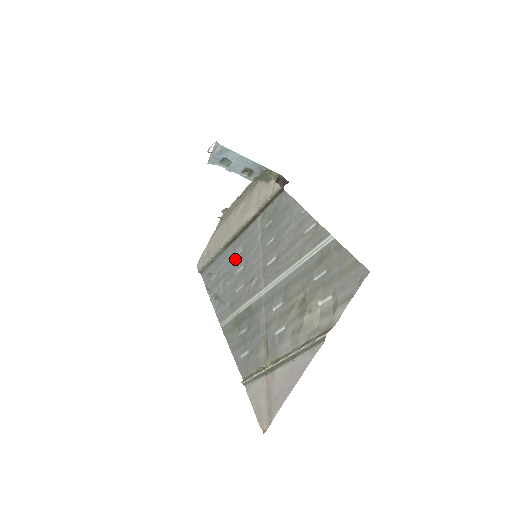
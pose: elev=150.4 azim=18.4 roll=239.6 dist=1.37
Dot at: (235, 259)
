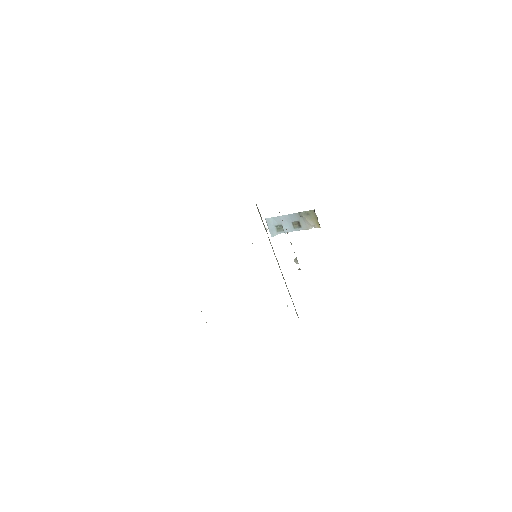
Dot at: occluded
